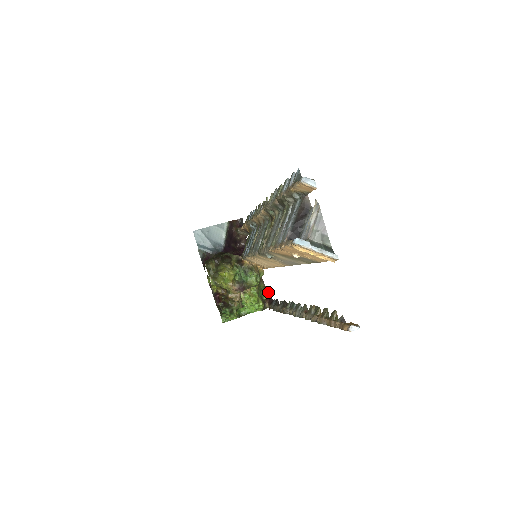
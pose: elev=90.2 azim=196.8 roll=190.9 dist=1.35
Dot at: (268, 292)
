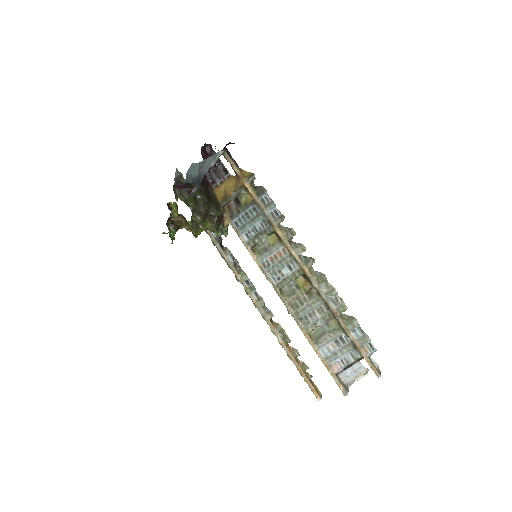
Dot at: occluded
